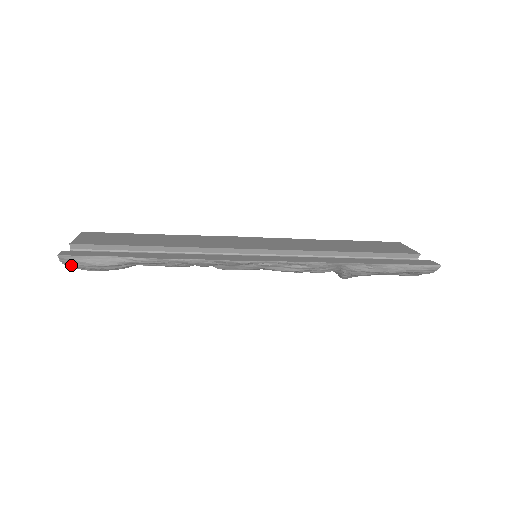
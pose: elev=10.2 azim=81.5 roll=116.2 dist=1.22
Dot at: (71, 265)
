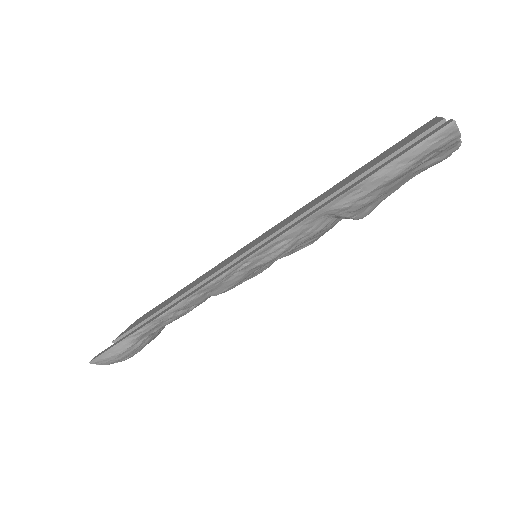
Dot at: (108, 363)
